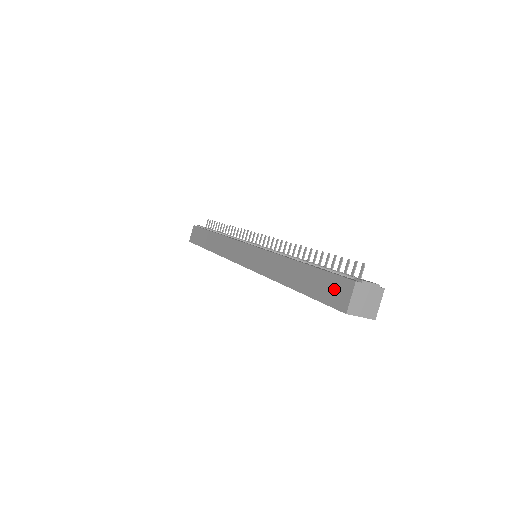
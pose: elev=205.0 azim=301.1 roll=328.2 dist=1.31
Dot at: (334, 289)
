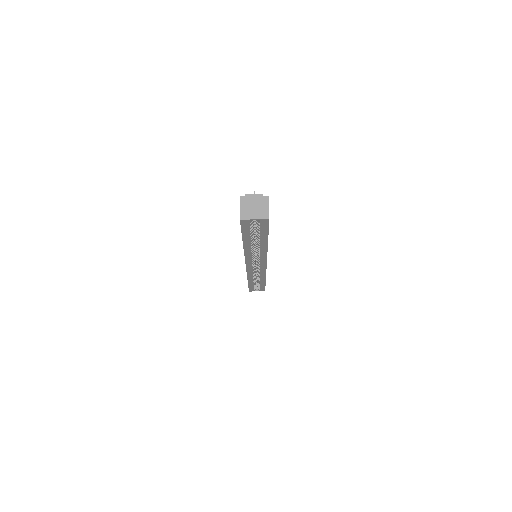
Dot at: occluded
